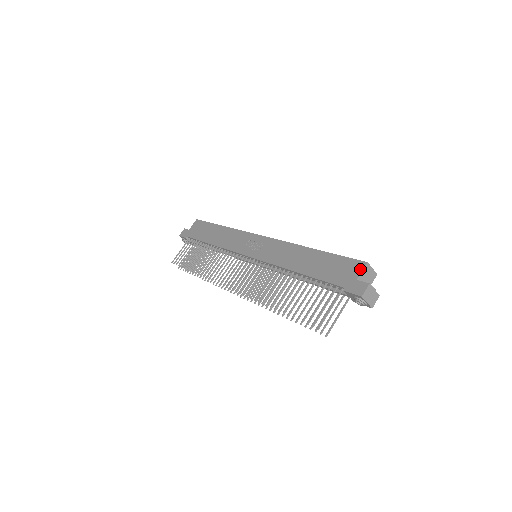
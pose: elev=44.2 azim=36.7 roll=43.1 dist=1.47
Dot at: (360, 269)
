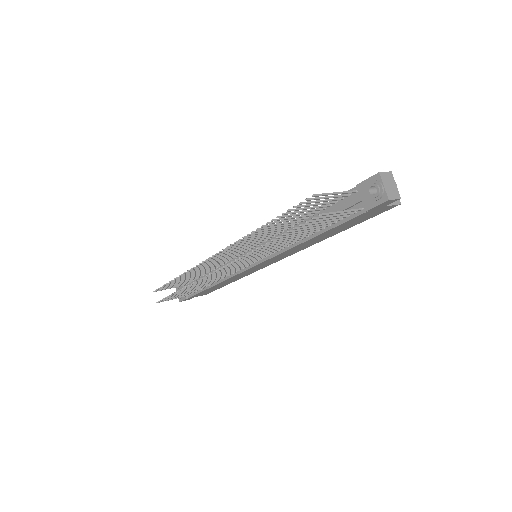
Dot at: occluded
